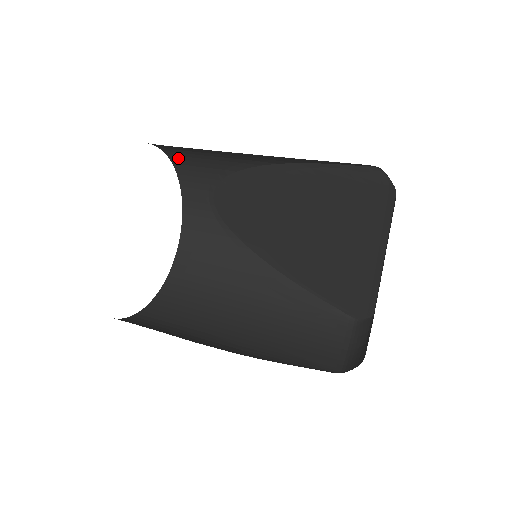
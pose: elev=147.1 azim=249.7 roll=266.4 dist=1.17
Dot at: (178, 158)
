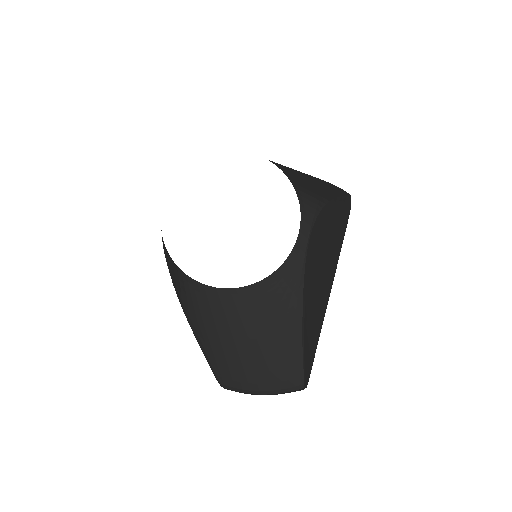
Dot at: (299, 192)
